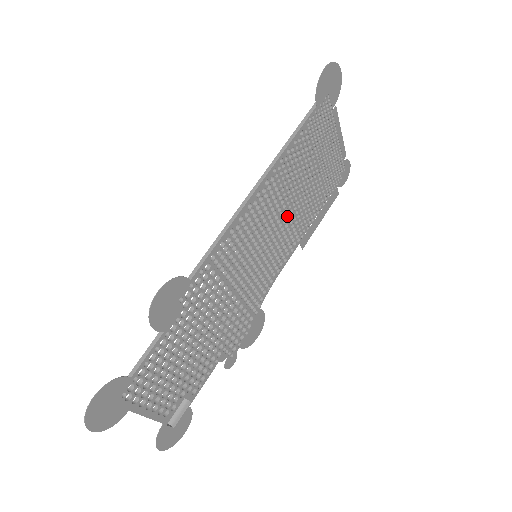
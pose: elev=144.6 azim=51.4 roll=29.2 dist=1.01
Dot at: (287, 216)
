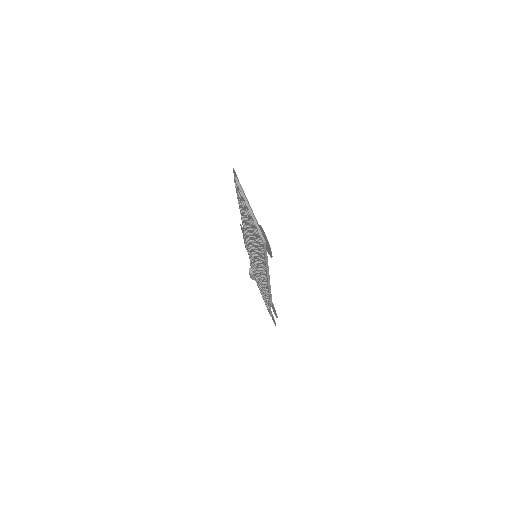
Dot at: occluded
